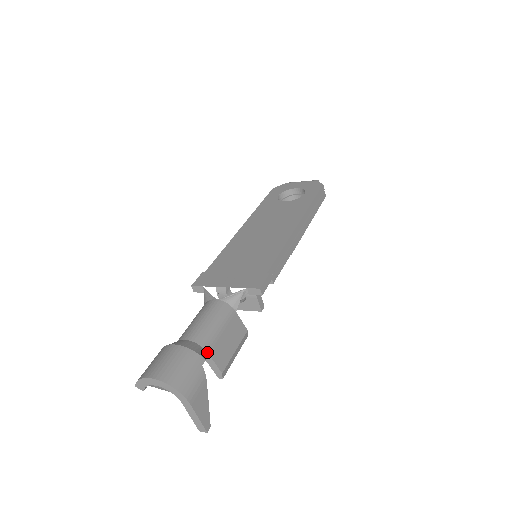
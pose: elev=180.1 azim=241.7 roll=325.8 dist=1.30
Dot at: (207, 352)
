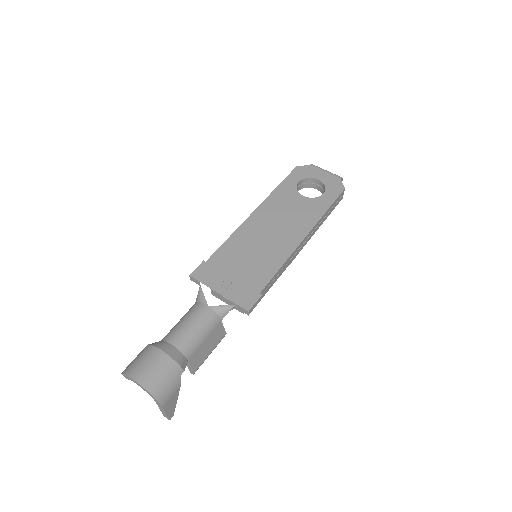
Dot at: (187, 359)
